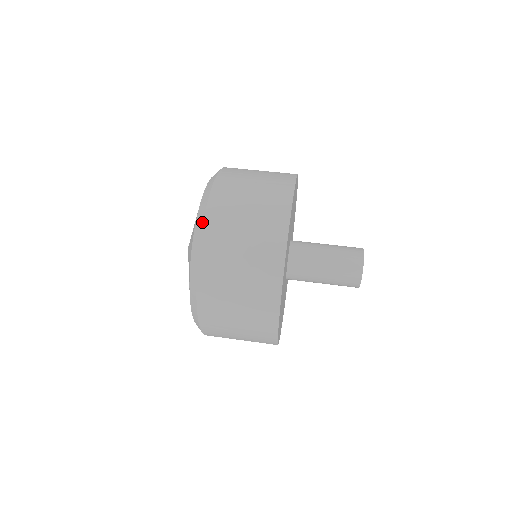
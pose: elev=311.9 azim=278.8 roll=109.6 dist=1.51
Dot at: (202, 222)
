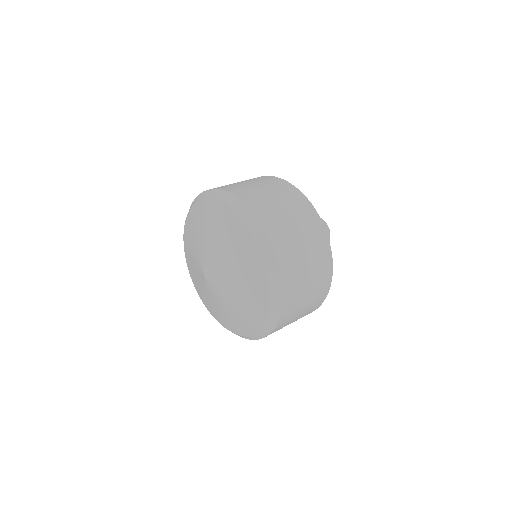
Dot at: (281, 291)
